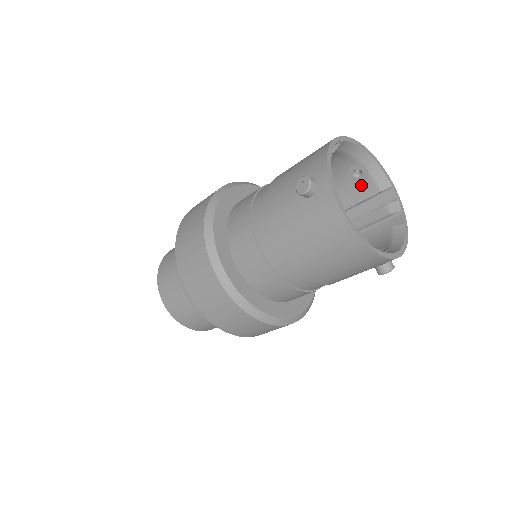
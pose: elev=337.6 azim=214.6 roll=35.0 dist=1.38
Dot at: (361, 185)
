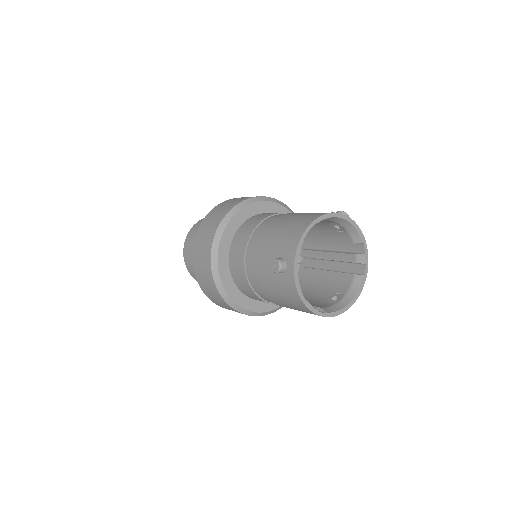
Dot at: (340, 233)
